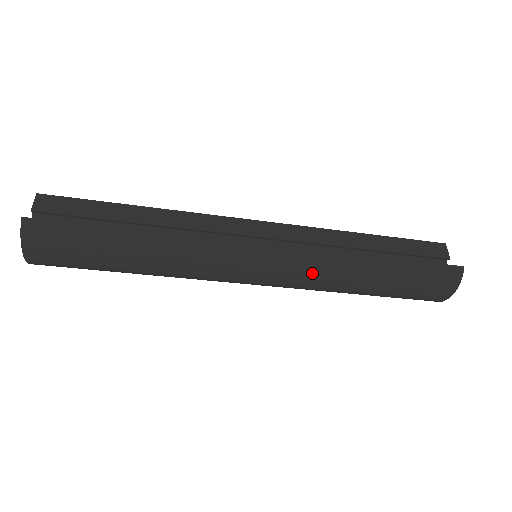
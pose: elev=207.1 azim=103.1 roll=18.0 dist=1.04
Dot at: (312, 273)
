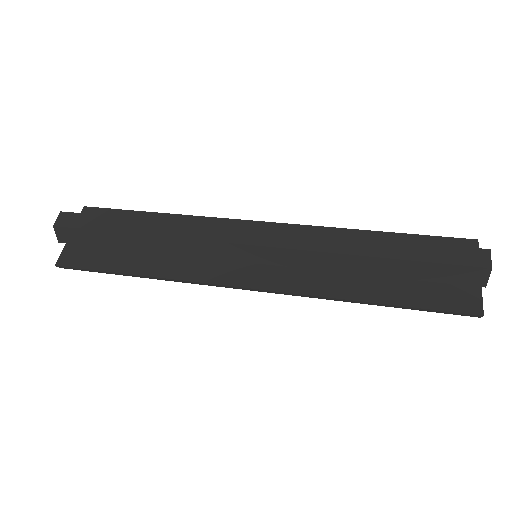
Dot at: occluded
